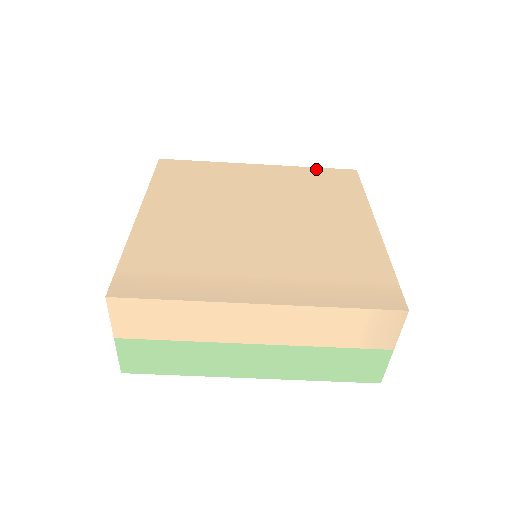
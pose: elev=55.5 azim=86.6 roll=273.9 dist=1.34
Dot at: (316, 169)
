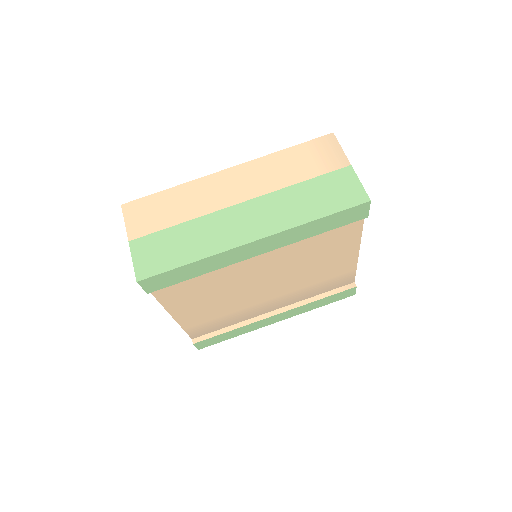
Dot at: occluded
